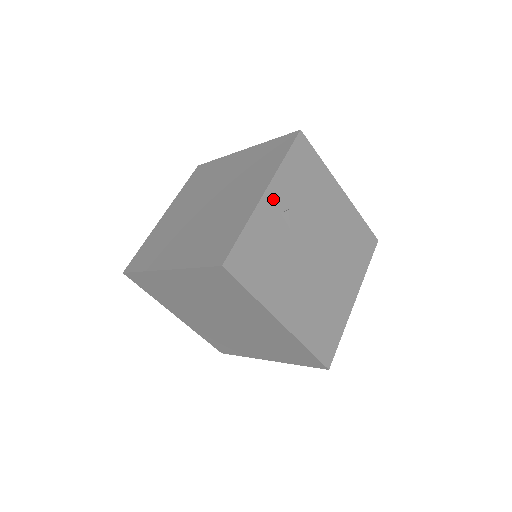
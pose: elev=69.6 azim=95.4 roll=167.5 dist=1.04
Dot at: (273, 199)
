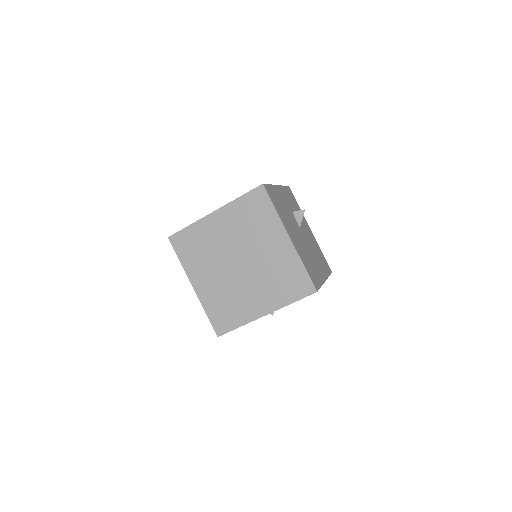
Dot at: occluded
